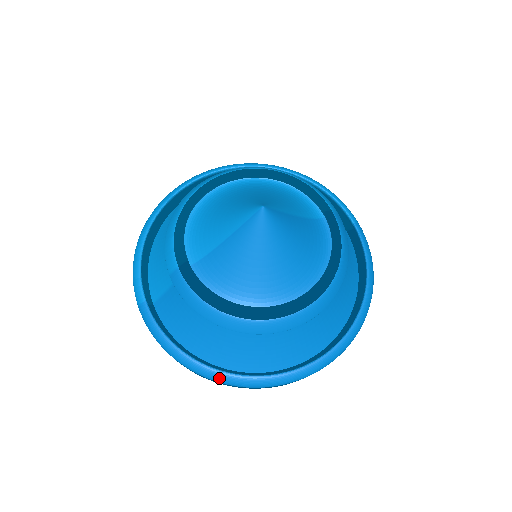
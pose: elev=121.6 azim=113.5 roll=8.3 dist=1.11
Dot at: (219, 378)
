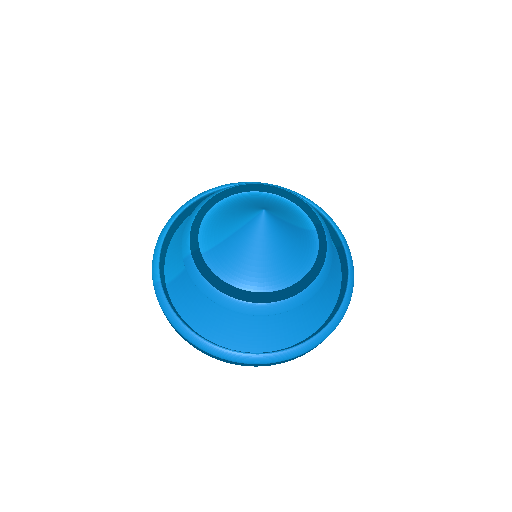
Dot at: (212, 350)
